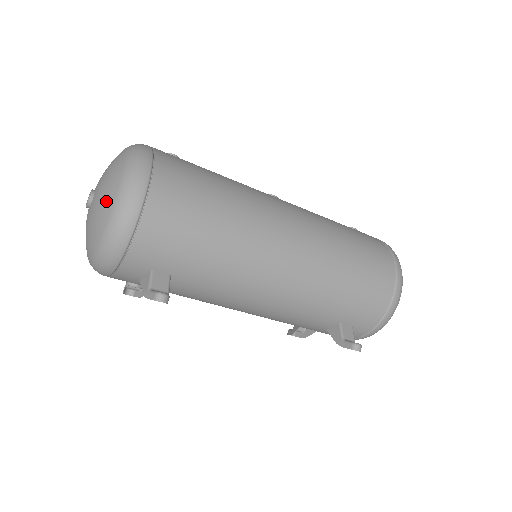
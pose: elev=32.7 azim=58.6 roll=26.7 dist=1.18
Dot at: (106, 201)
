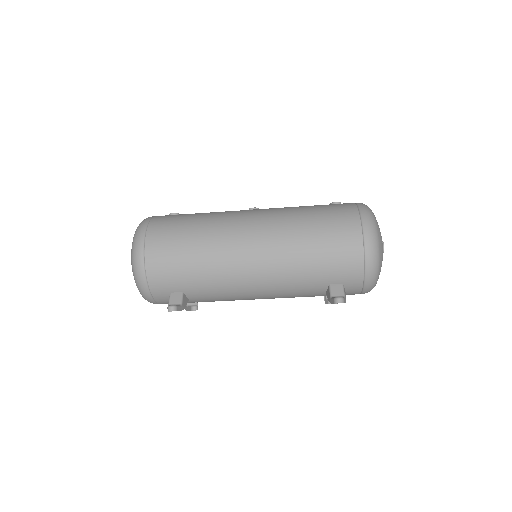
Dot at: (131, 262)
